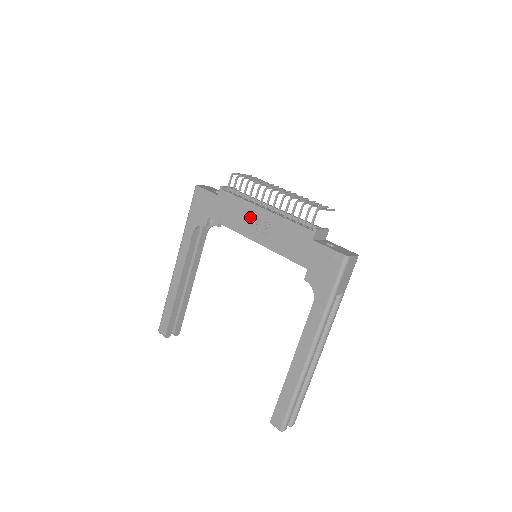
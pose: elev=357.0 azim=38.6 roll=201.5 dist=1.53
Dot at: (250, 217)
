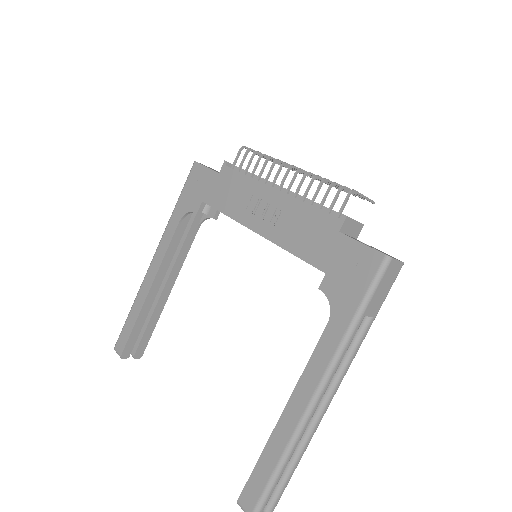
Dot at: (256, 200)
